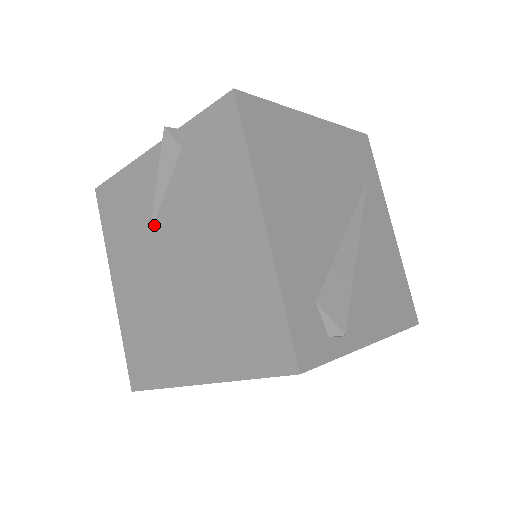
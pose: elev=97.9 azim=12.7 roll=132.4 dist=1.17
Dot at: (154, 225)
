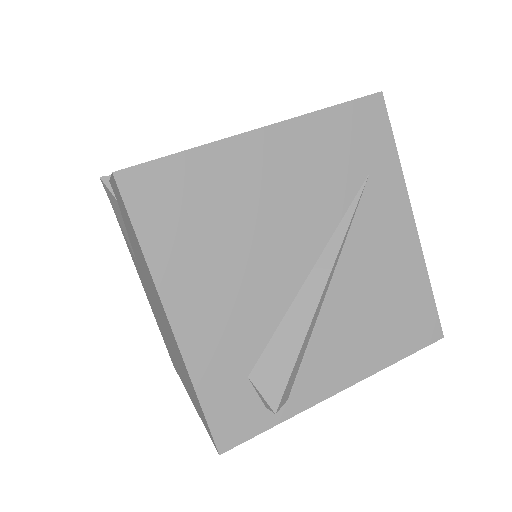
Dot at: (134, 255)
